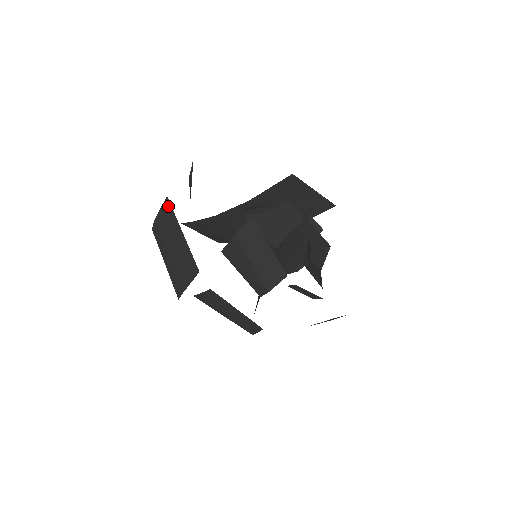
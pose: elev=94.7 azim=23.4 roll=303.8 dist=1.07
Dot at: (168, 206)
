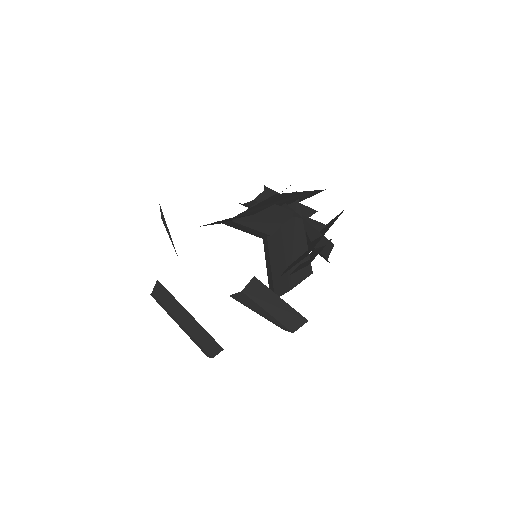
Dot at: (163, 289)
